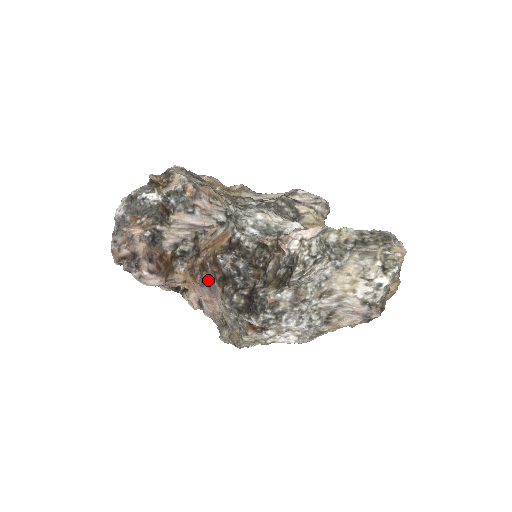
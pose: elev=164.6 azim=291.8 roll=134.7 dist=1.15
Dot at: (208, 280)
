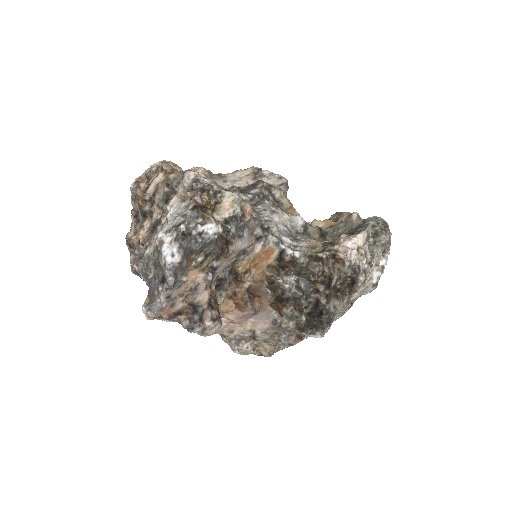
Dot at: (258, 305)
